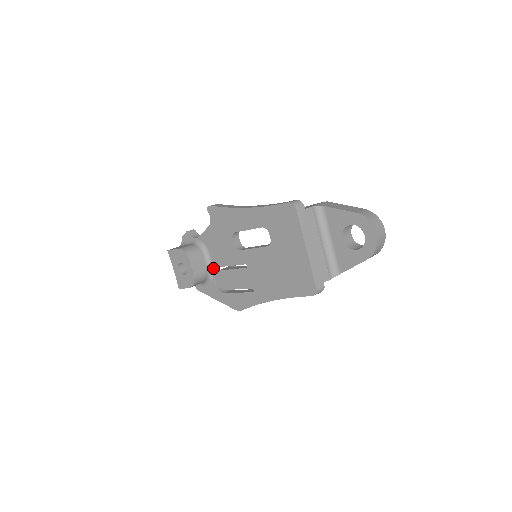
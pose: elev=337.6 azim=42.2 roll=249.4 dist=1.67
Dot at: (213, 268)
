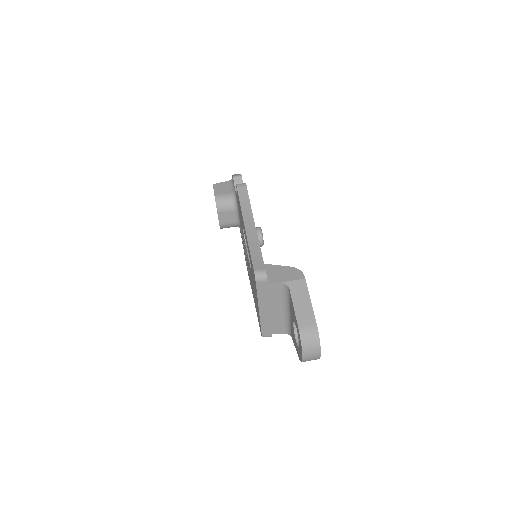
Dot at: (240, 224)
